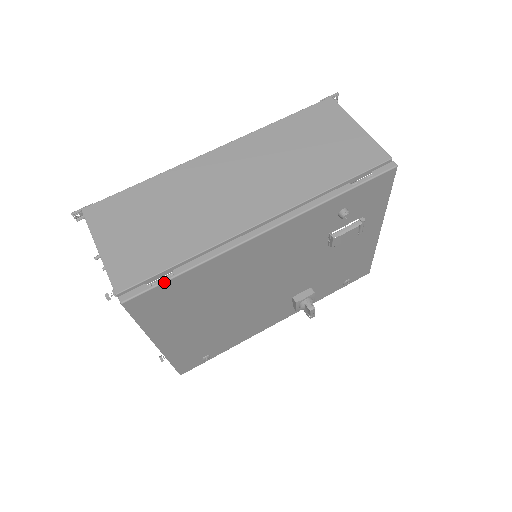
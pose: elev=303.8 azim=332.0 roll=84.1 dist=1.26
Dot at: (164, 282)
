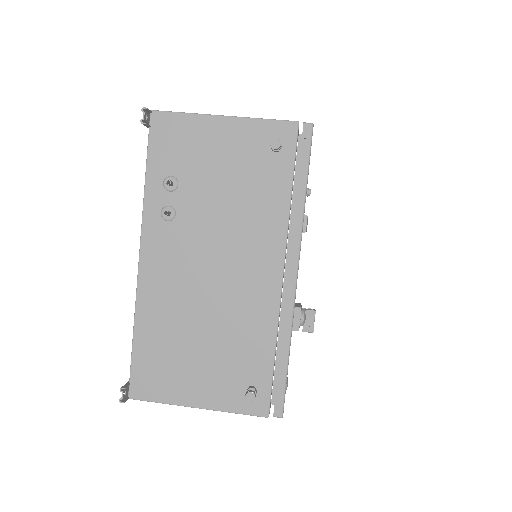
Dot at: occluded
